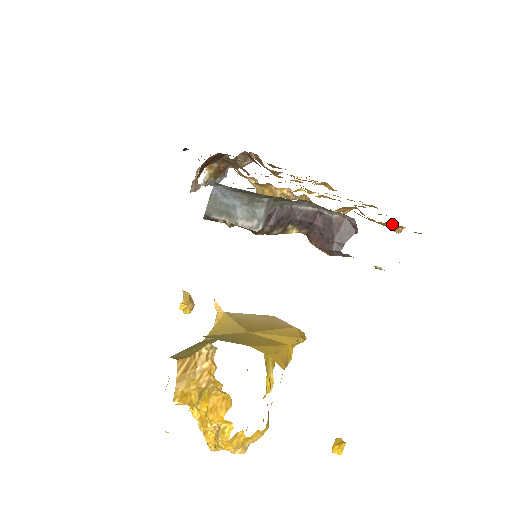
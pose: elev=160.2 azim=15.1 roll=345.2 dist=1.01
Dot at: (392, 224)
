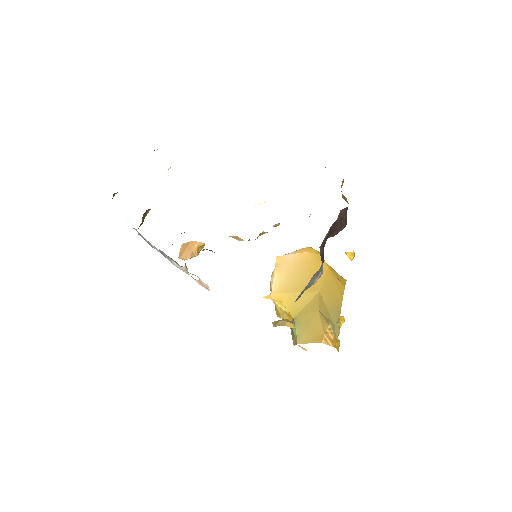
Dot at: occluded
